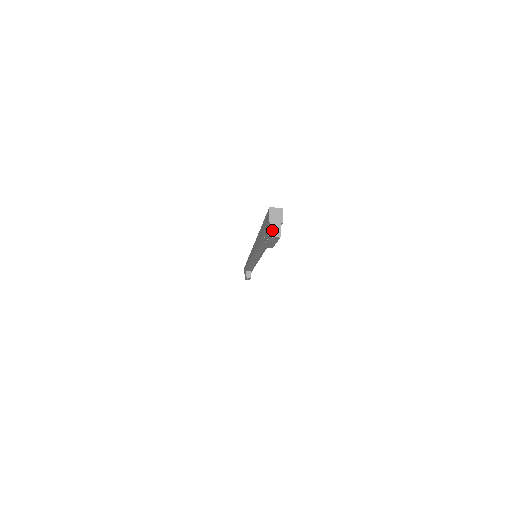
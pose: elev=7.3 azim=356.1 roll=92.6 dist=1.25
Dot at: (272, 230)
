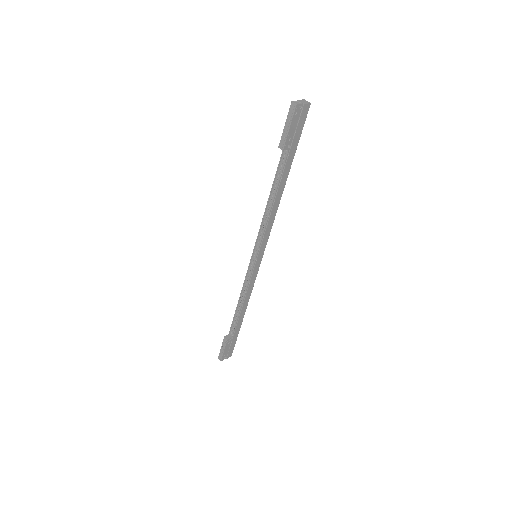
Dot at: (296, 101)
